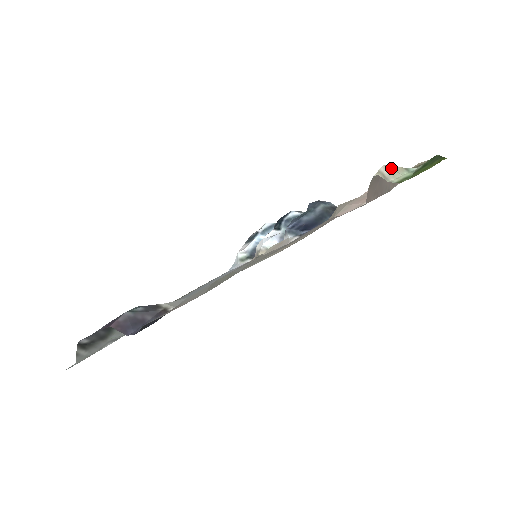
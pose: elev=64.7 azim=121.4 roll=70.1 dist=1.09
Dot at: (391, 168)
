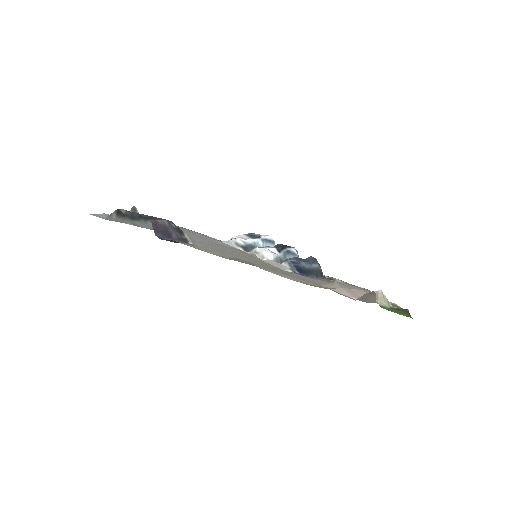
Dot at: (383, 295)
